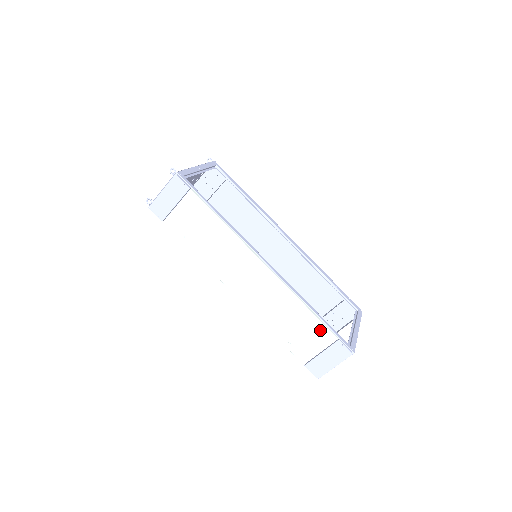
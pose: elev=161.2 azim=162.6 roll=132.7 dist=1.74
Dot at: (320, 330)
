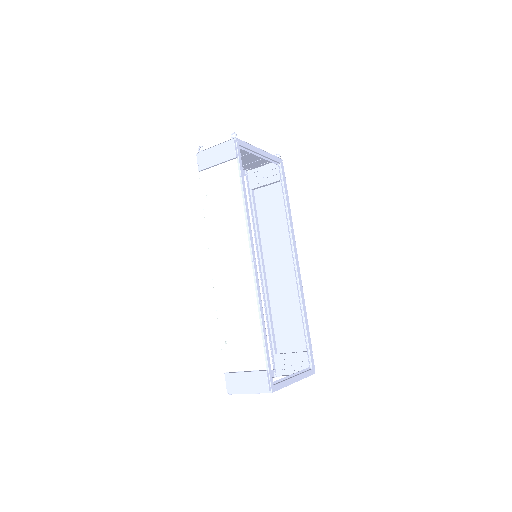
Dot at: (257, 350)
